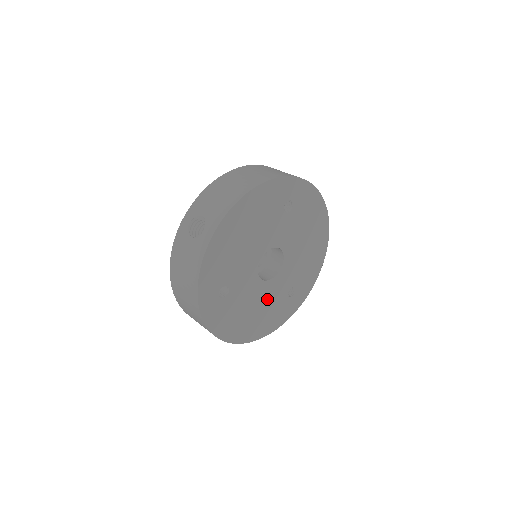
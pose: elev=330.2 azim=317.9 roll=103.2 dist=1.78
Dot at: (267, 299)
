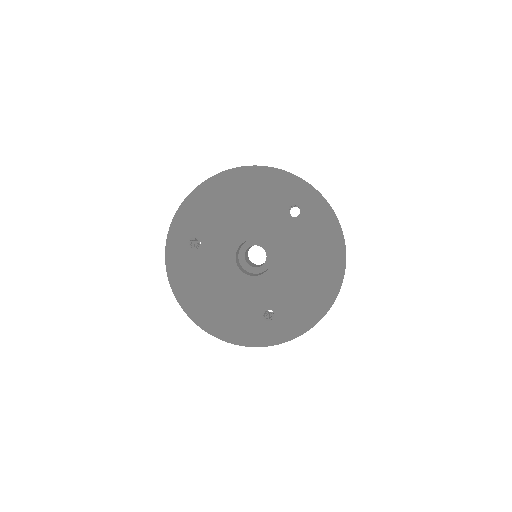
Dot at: (236, 295)
